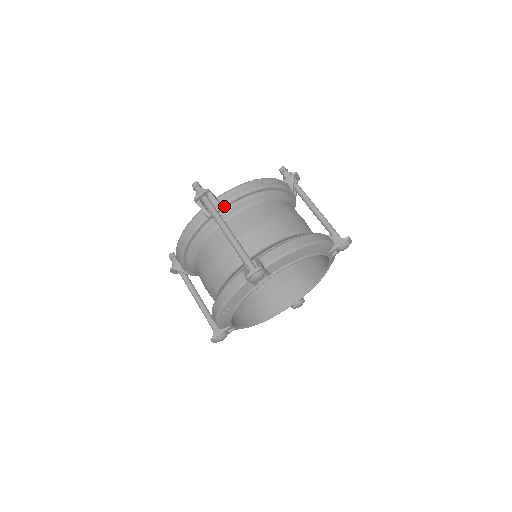
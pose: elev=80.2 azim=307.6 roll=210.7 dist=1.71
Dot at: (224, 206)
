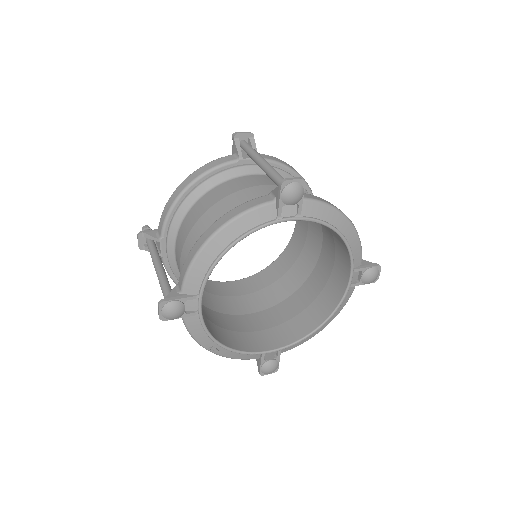
Dot at: (162, 237)
